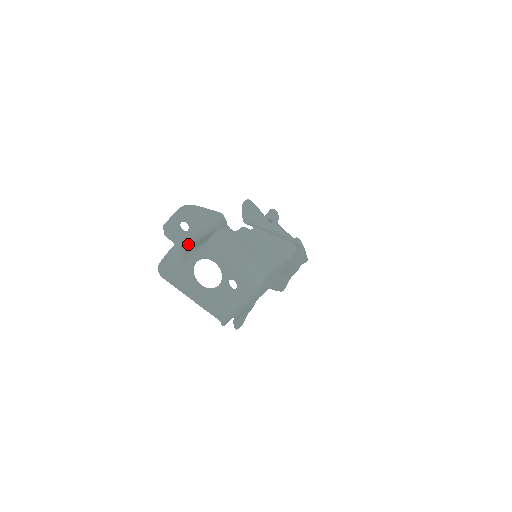
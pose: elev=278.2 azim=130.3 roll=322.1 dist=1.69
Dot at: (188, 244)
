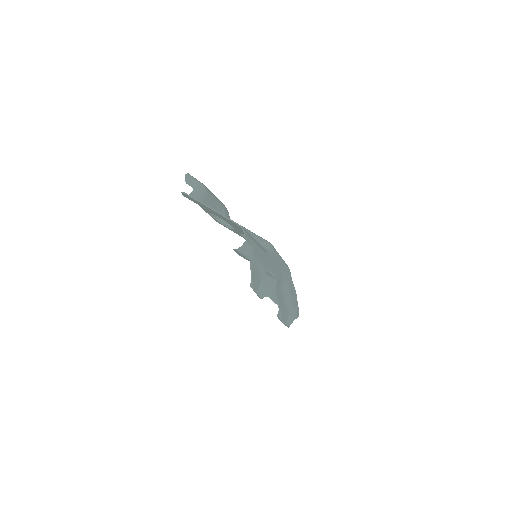
Dot at: (205, 190)
